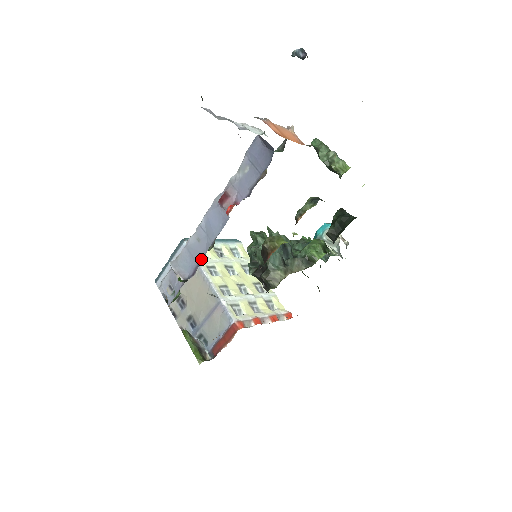
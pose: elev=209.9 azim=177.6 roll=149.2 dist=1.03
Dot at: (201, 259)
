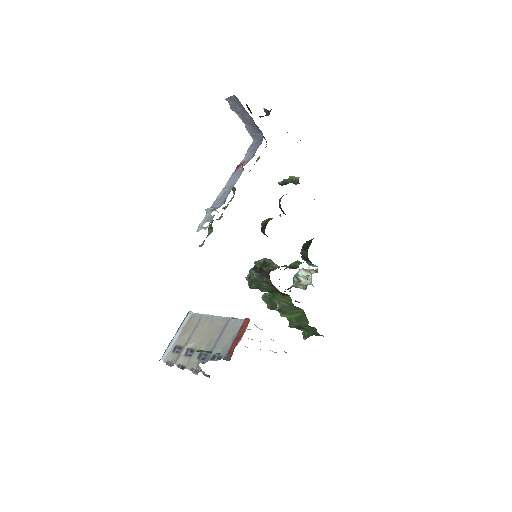
Dot at: occluded
